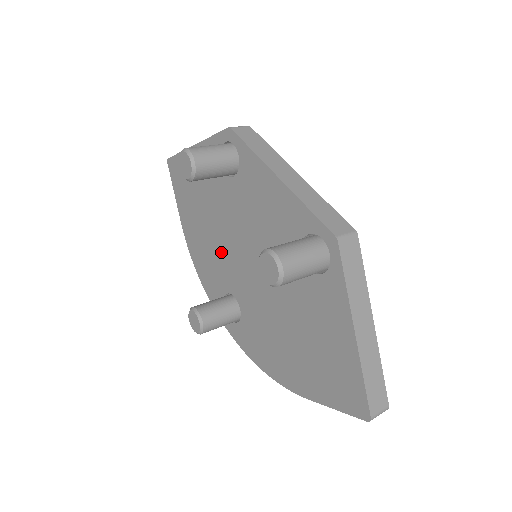
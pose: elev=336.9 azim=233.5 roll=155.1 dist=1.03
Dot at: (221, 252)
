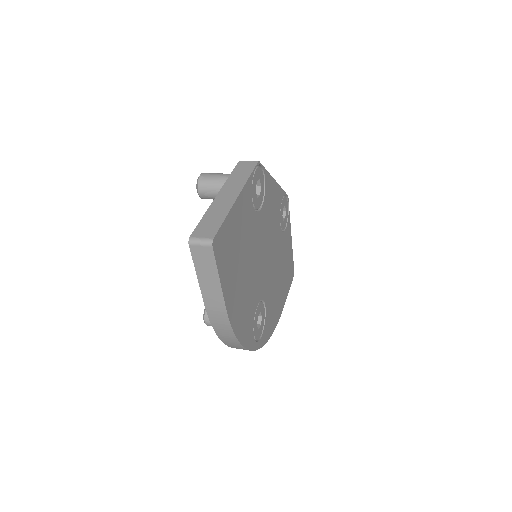
Dot at: occluded
